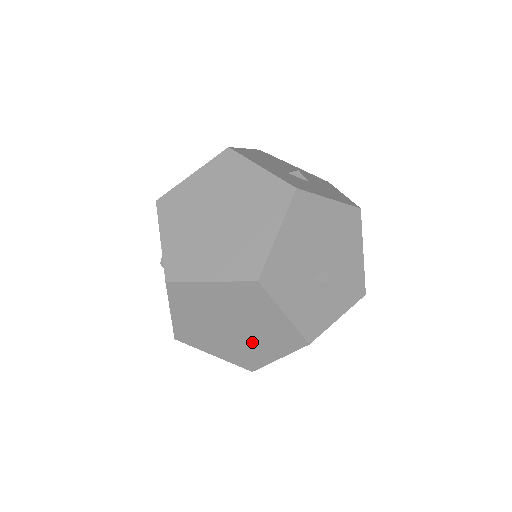
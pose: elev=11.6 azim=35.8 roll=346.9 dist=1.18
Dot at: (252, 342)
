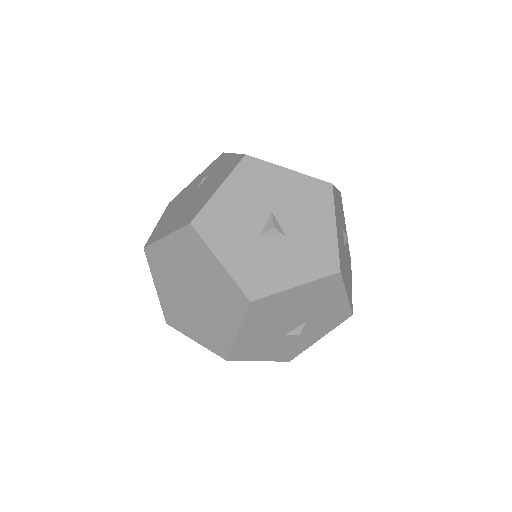
Dot at: occluded
